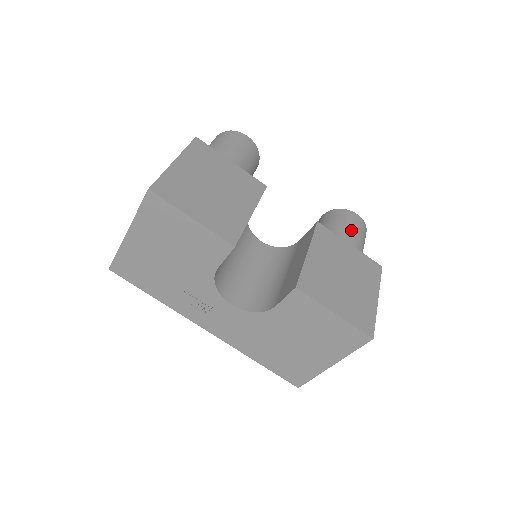
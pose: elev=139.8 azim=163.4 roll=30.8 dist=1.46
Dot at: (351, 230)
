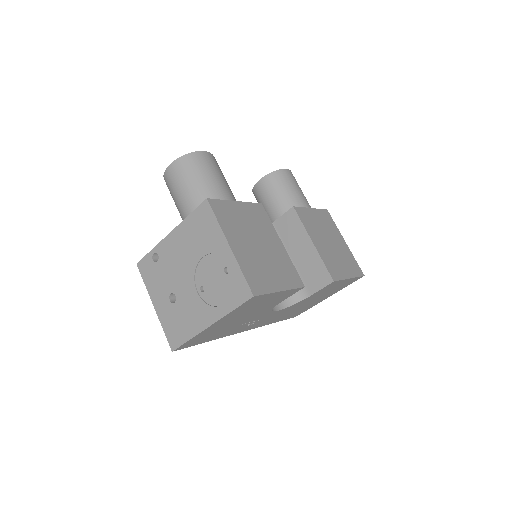
Dot at: (298, 191)
